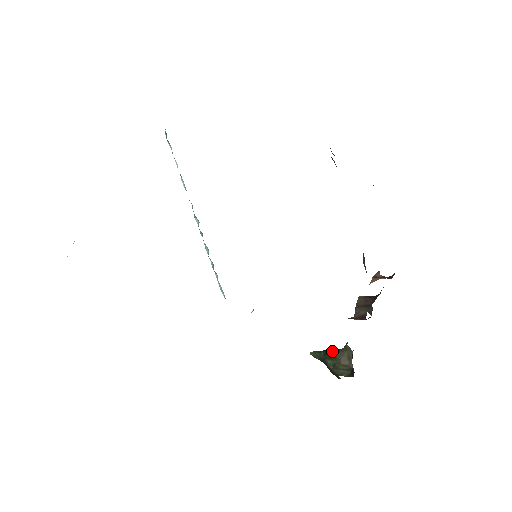
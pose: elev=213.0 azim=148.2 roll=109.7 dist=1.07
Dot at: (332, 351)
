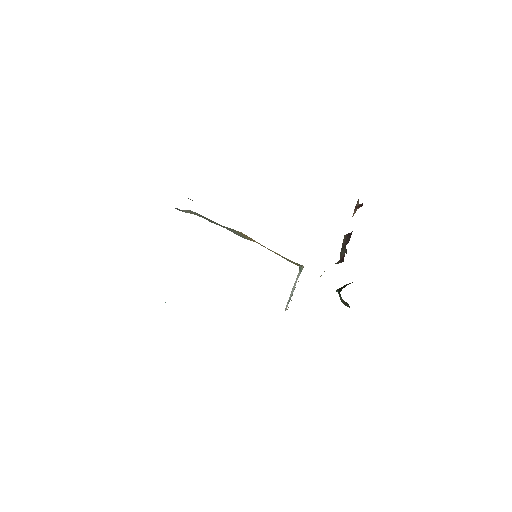
Dot at: (341, 289)
